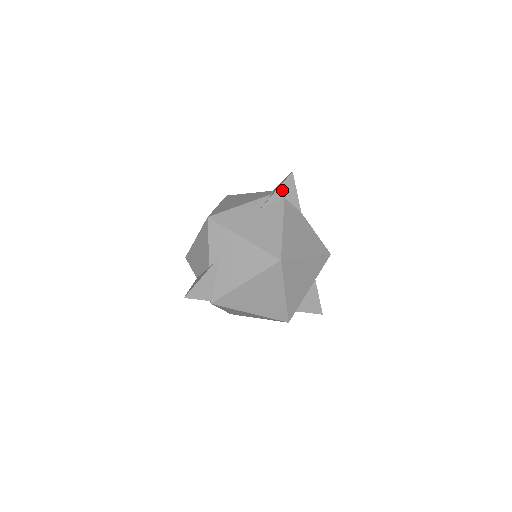
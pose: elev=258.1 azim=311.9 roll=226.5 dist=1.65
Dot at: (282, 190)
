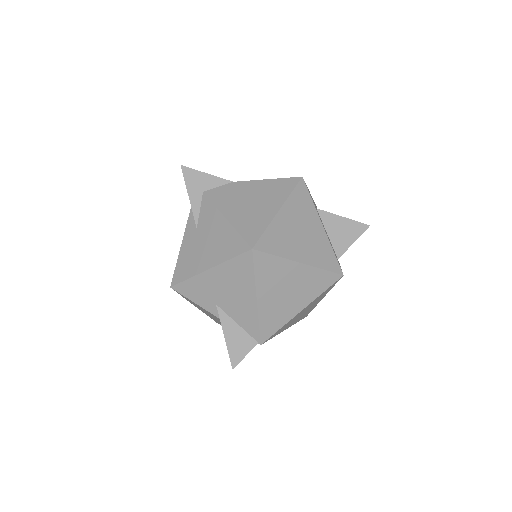
Dot at: (193, 190)
